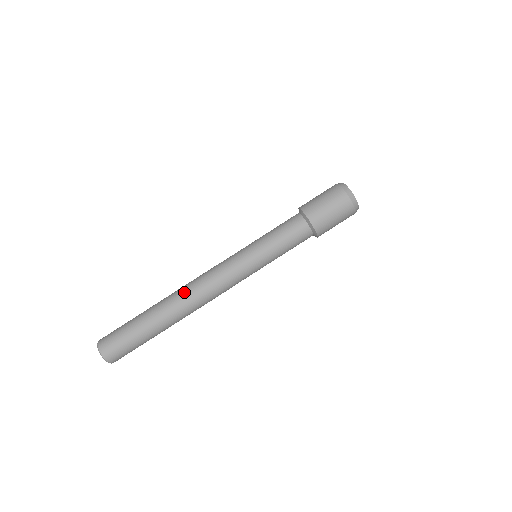
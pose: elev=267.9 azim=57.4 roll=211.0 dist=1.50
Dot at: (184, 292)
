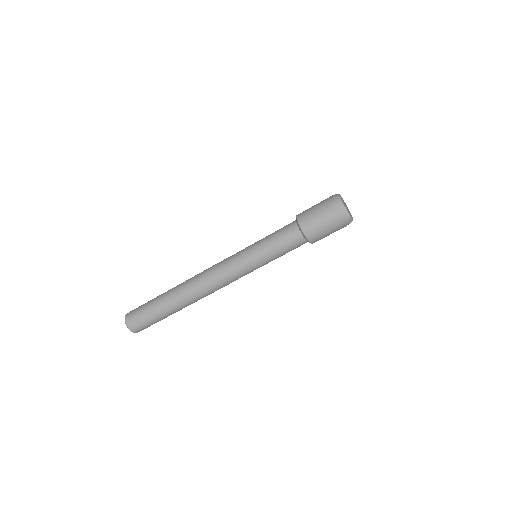
Dot at: (193, 286)
